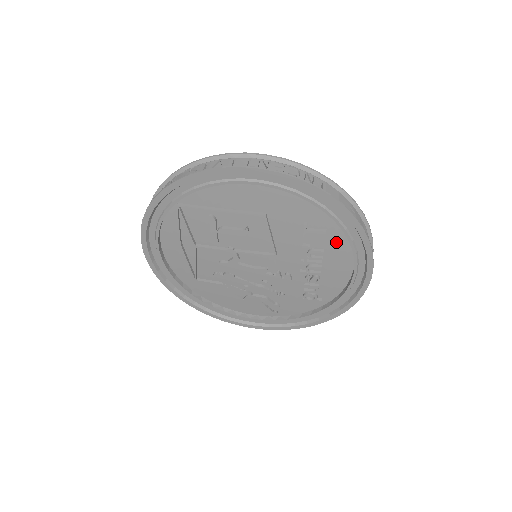
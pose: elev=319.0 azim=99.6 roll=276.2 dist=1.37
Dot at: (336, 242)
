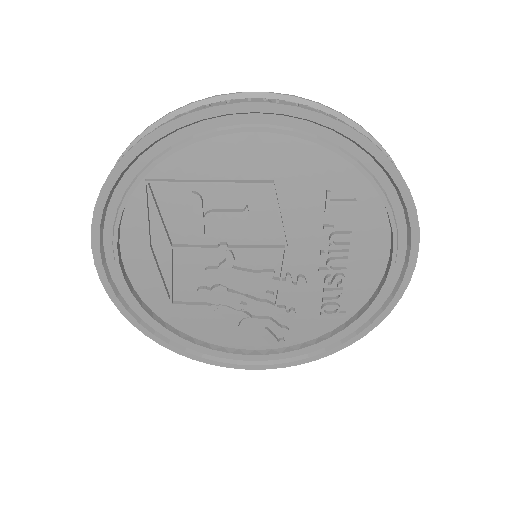
Dot at: (368, 218)
